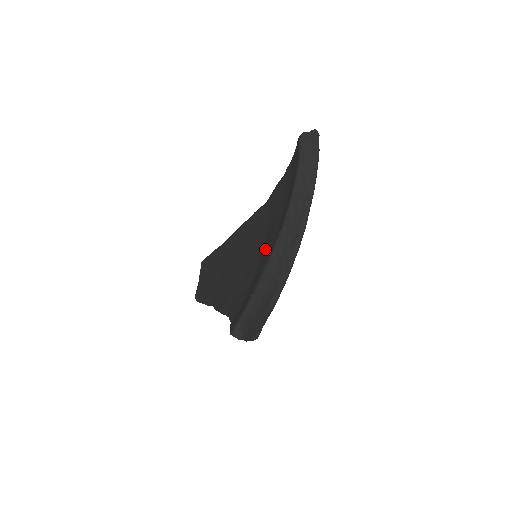
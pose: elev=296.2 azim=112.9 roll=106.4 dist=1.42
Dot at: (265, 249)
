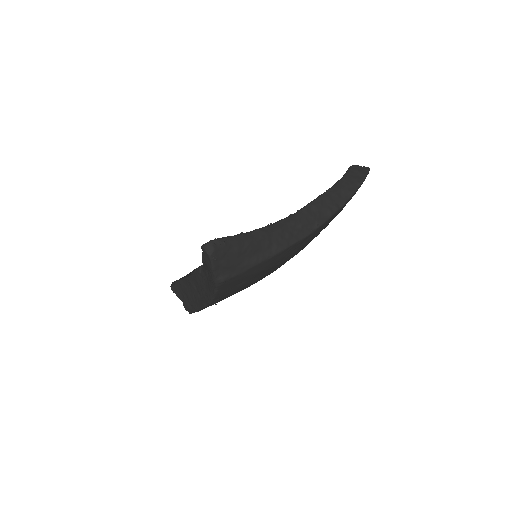
Dot at: occluded
